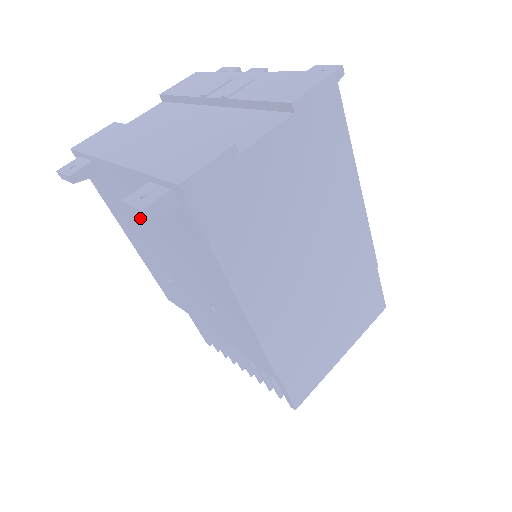
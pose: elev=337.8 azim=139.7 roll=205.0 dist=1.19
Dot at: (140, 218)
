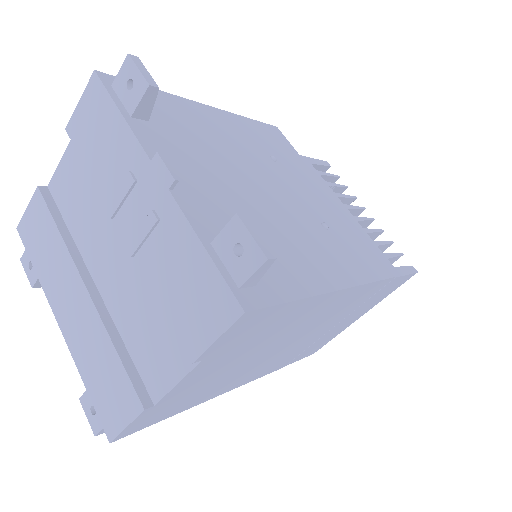
Dot at: occluded
